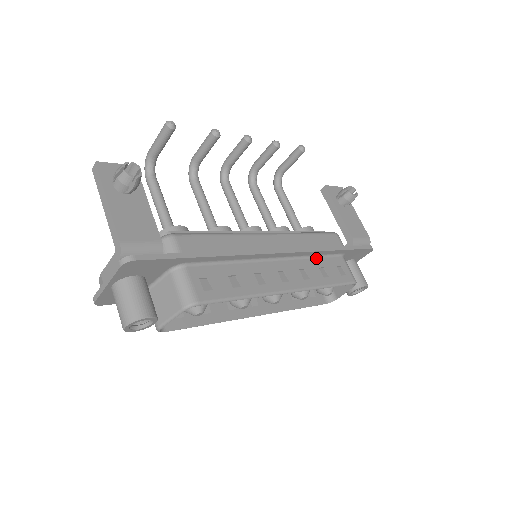
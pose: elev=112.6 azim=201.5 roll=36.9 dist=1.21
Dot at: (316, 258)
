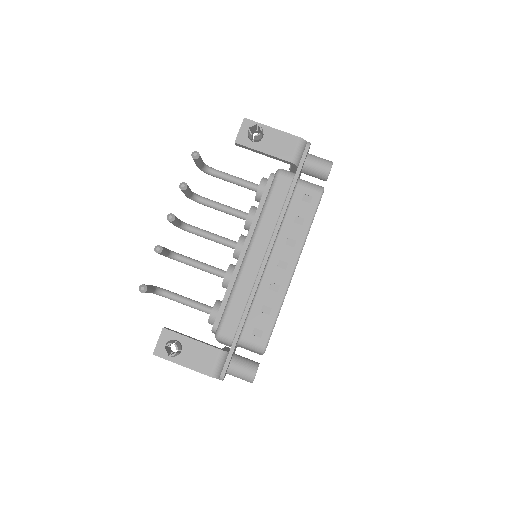
Dot at: (286, 217)
